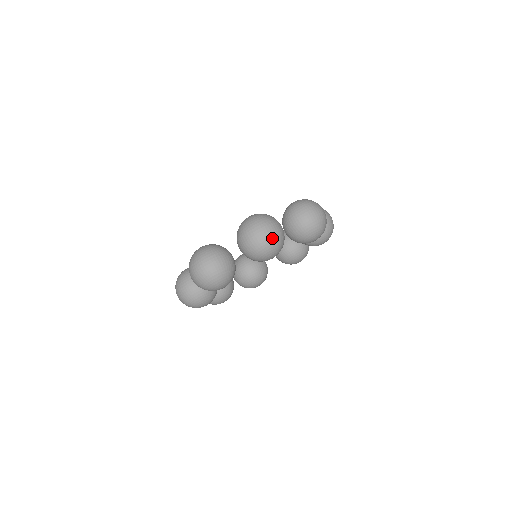
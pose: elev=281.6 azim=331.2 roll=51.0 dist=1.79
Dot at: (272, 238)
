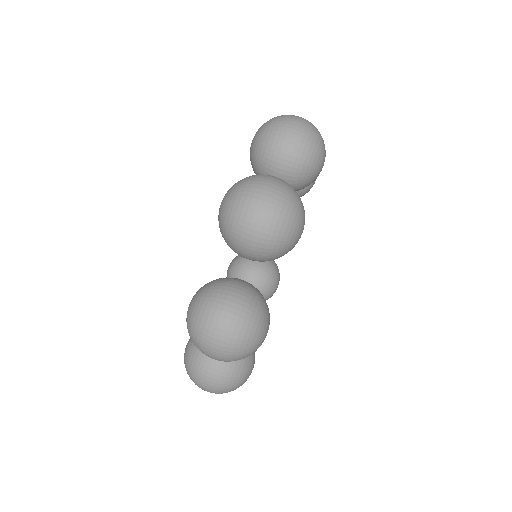
Dot at: occluded
